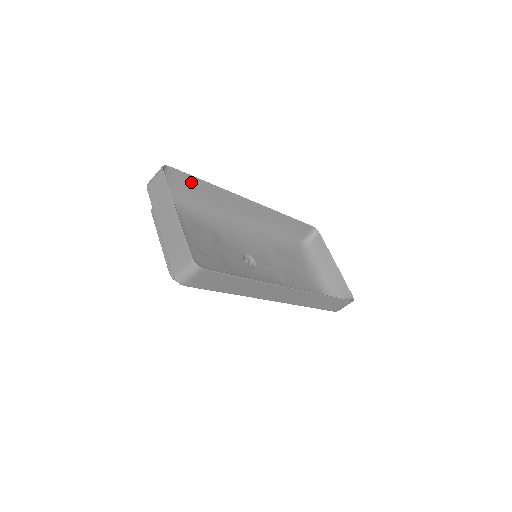
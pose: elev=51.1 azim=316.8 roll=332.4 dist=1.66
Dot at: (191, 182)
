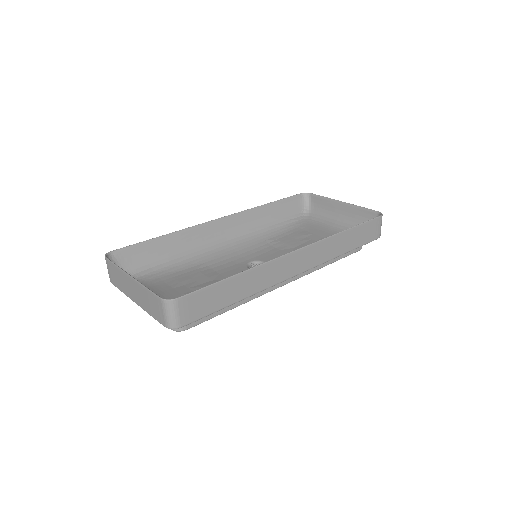
Dot at: (145, 248)
